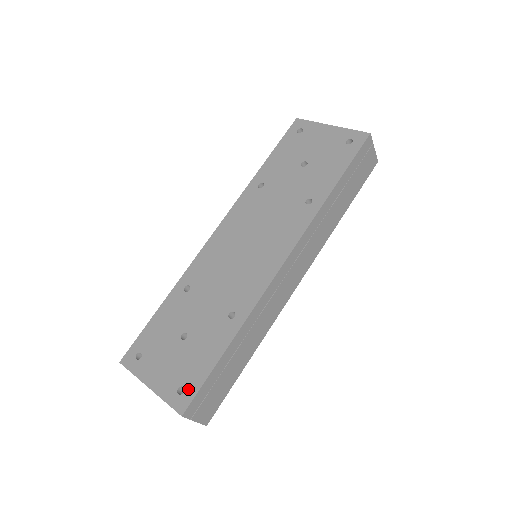
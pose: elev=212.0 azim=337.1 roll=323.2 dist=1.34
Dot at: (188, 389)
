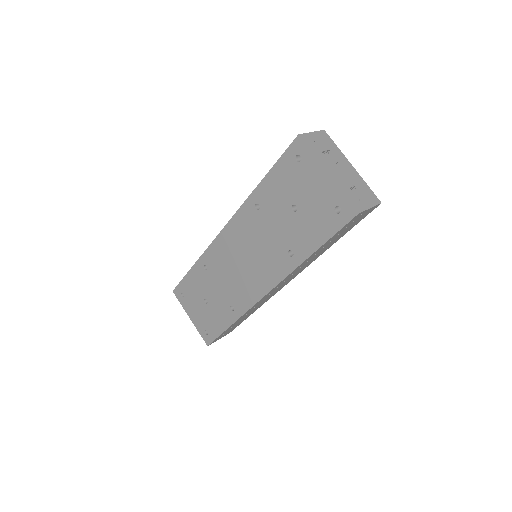
Dot at: (210, 335)
